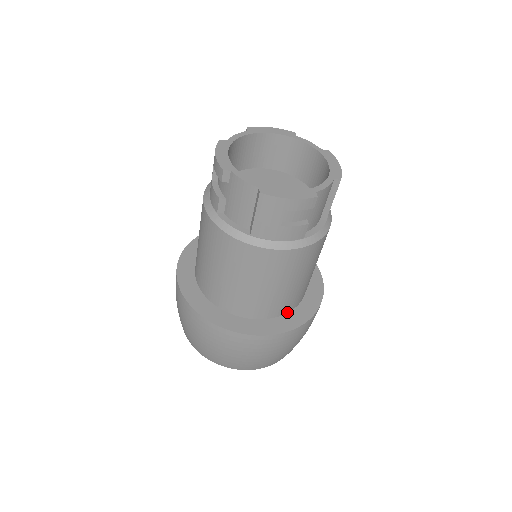
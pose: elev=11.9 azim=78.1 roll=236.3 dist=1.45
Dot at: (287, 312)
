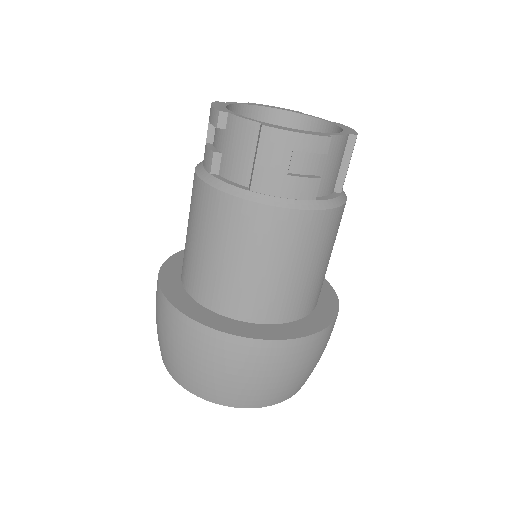
Dot at: (294, 320)
